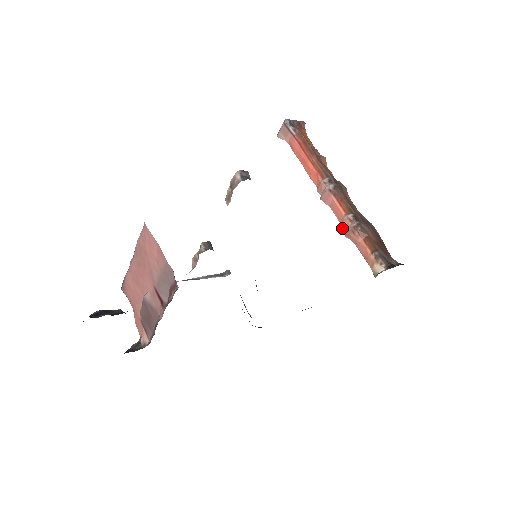
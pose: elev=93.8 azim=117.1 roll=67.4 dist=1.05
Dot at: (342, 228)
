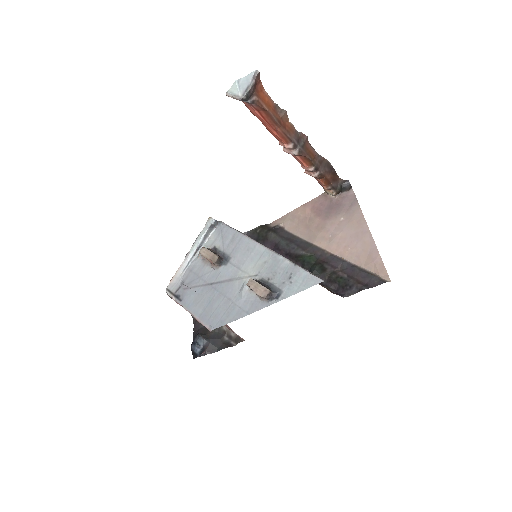
Dot at: occluded
